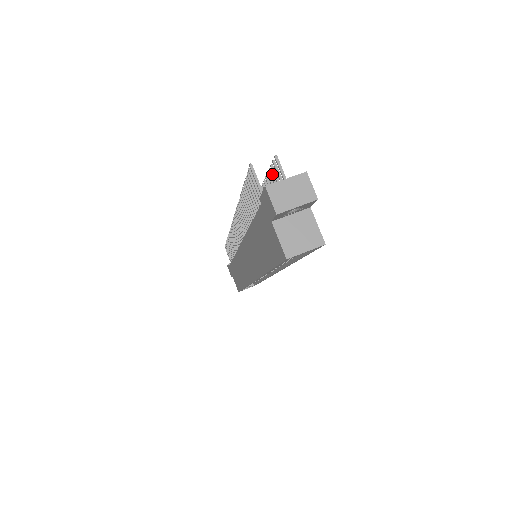
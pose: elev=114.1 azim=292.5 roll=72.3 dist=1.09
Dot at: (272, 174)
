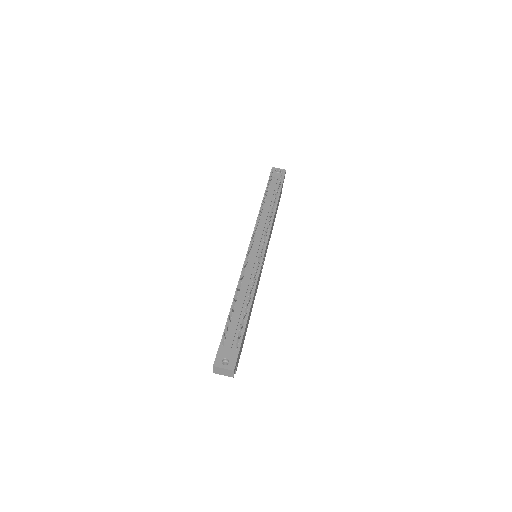
Dot at: (242, 321)
